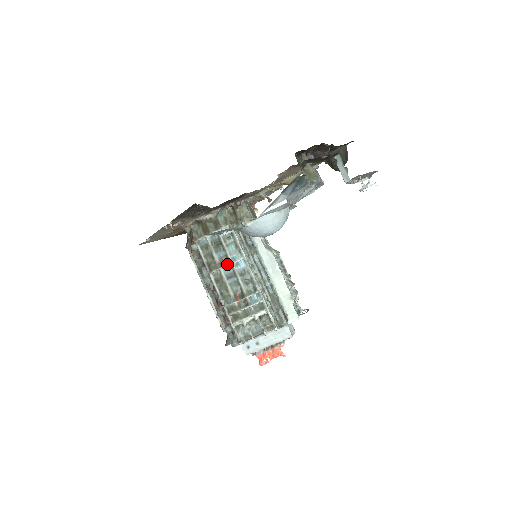
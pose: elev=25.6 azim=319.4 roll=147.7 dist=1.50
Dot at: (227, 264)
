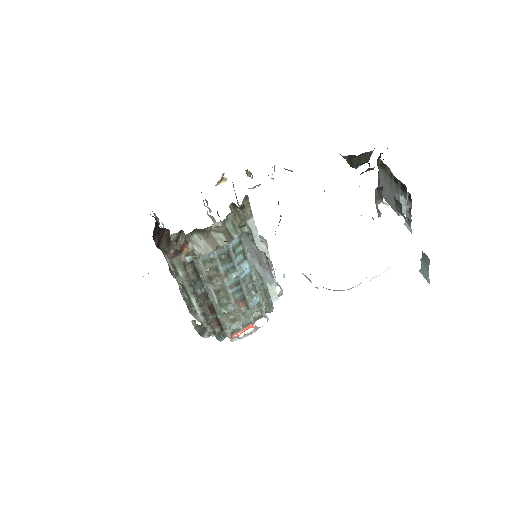
Dot at: (235, 276)
